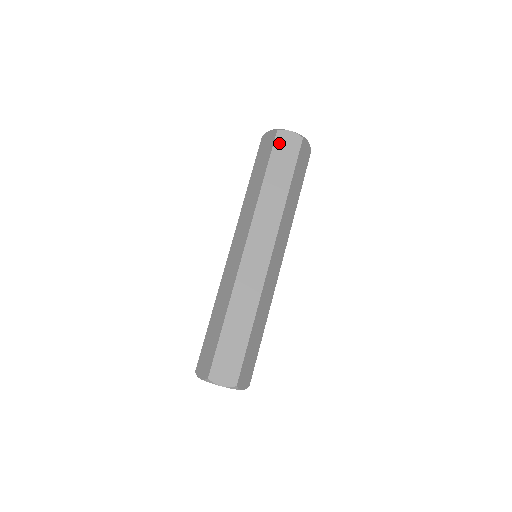
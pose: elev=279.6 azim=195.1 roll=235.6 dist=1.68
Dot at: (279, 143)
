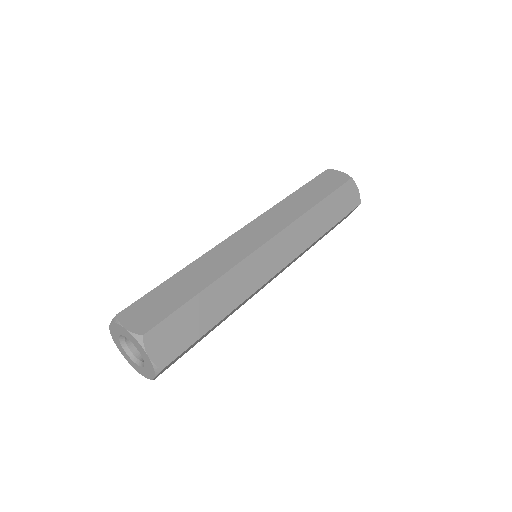
Dot at: (347, 188)
